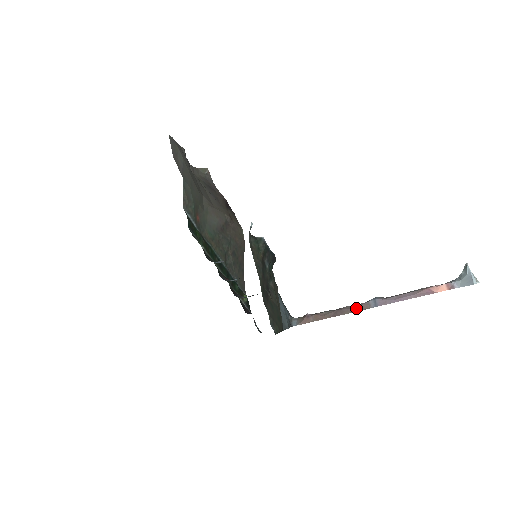
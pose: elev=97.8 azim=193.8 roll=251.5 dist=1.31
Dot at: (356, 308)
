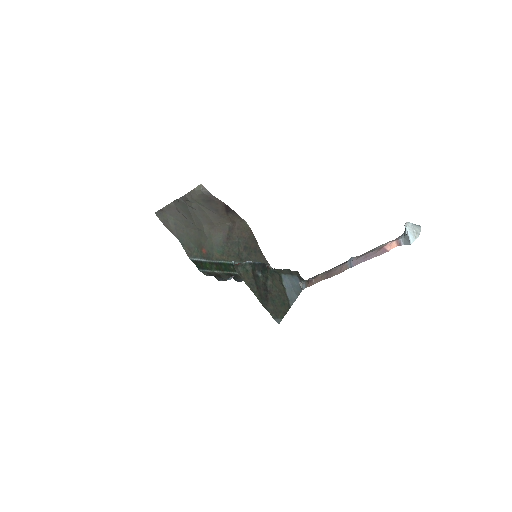
Dot at: (339, 270)
